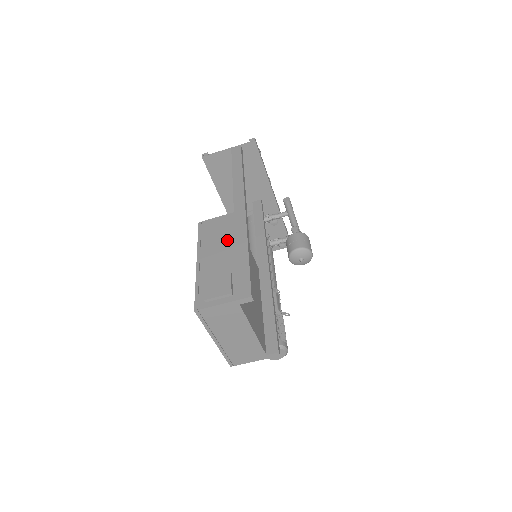
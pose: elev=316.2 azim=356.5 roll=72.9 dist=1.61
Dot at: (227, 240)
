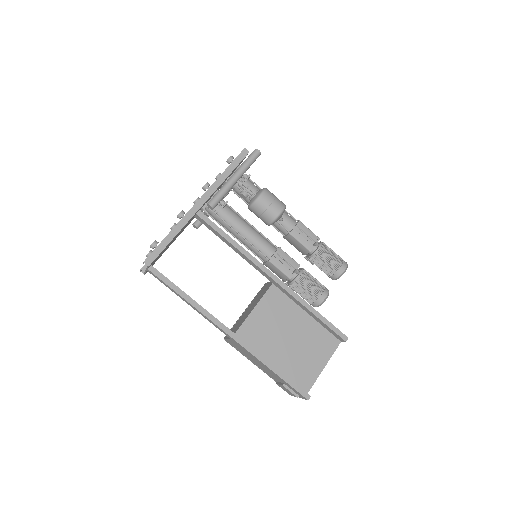
Dot at: (254, 360)
